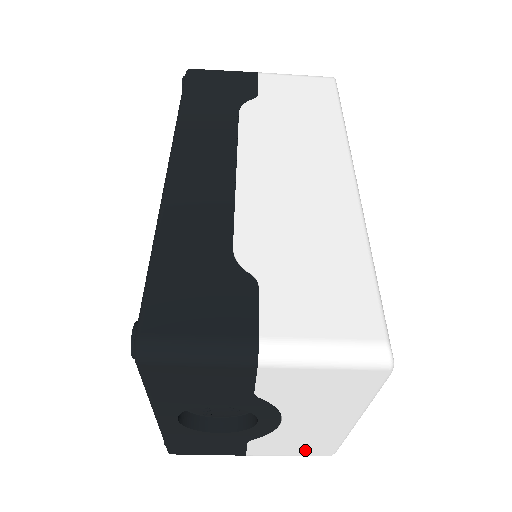
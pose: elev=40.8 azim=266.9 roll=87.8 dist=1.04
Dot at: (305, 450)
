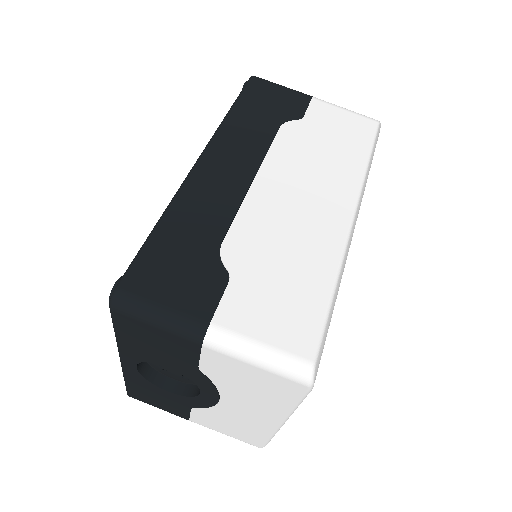
Dot at: (239, 434)
